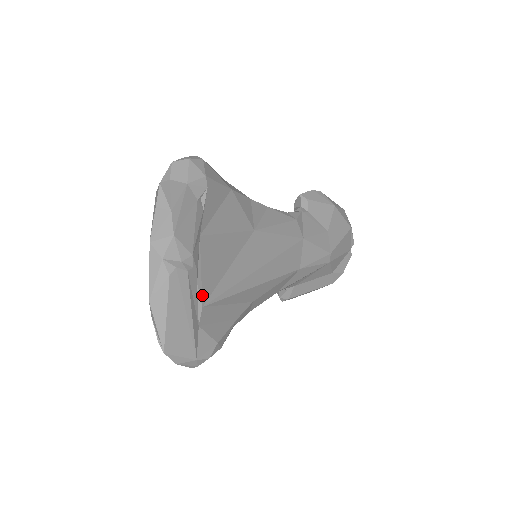
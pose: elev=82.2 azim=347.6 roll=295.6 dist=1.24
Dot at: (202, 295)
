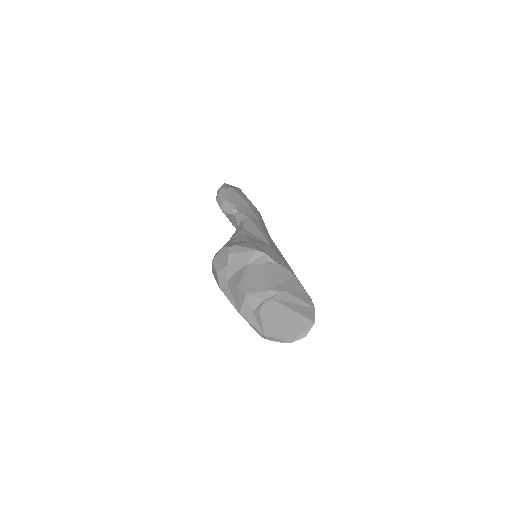
Dot at: (308, 295)
